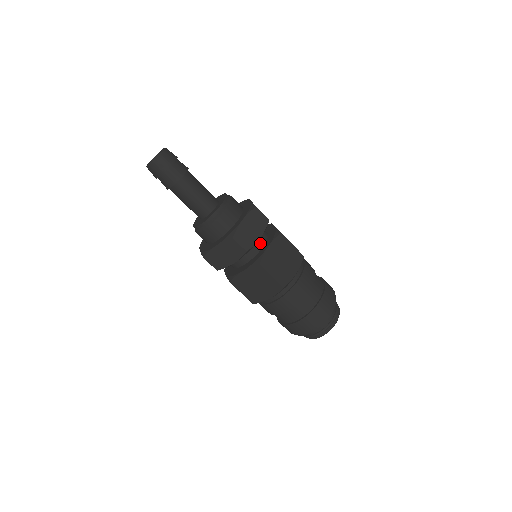
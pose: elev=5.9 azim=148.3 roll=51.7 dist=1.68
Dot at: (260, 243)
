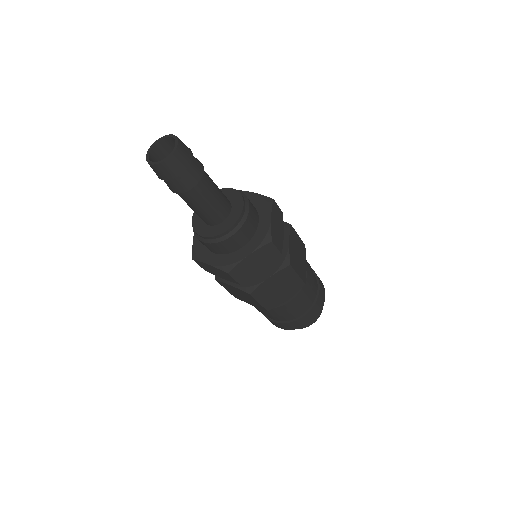
Dot at: occluded
